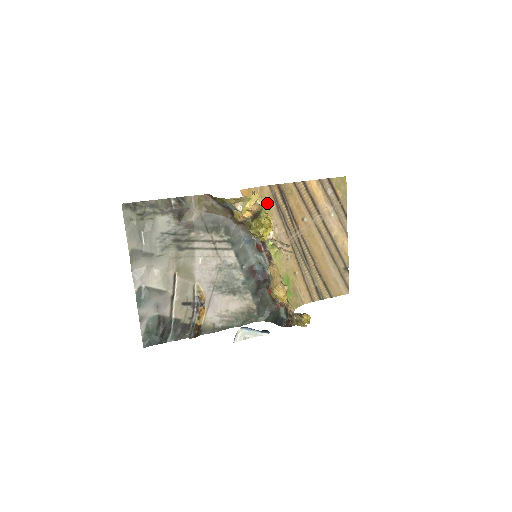
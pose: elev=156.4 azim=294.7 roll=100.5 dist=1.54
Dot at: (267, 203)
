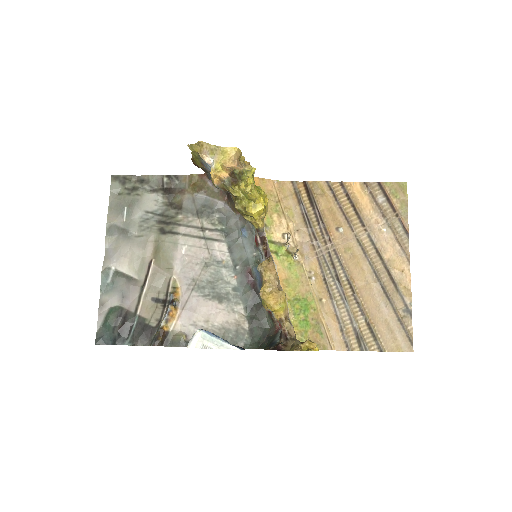
Dot at: (287, 201)
